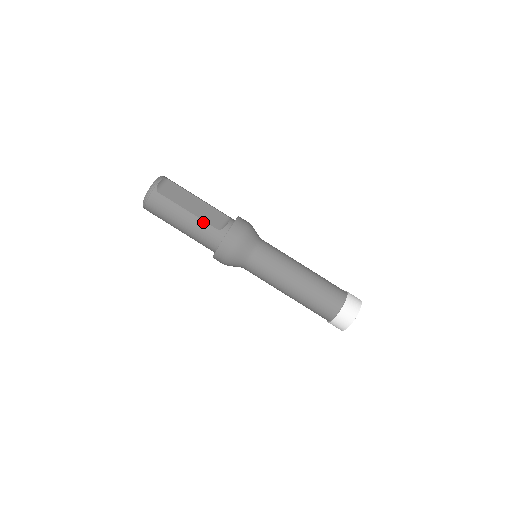
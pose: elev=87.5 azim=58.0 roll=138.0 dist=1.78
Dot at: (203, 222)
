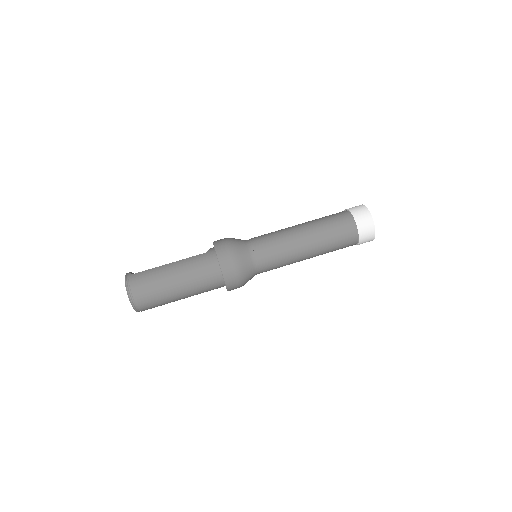
Dot at: (189, 258)
